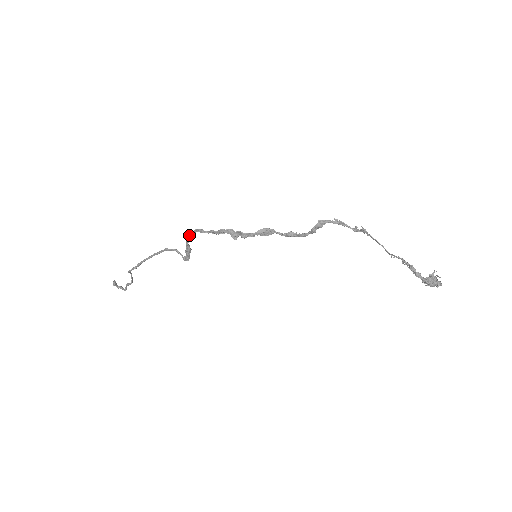
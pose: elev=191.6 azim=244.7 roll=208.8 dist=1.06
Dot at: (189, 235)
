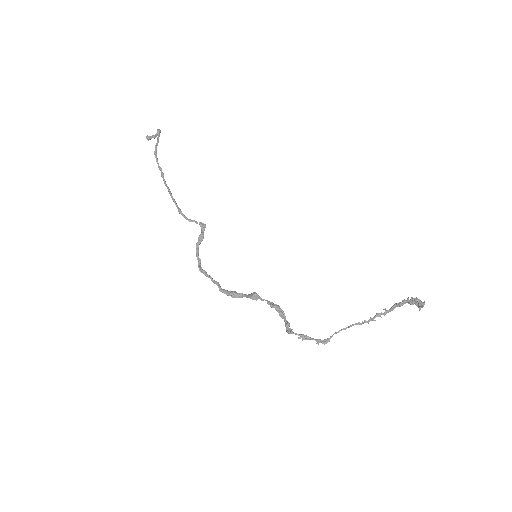
Dot at: occluded
